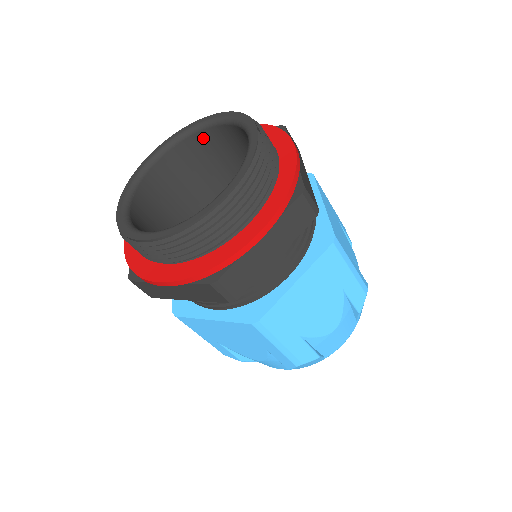
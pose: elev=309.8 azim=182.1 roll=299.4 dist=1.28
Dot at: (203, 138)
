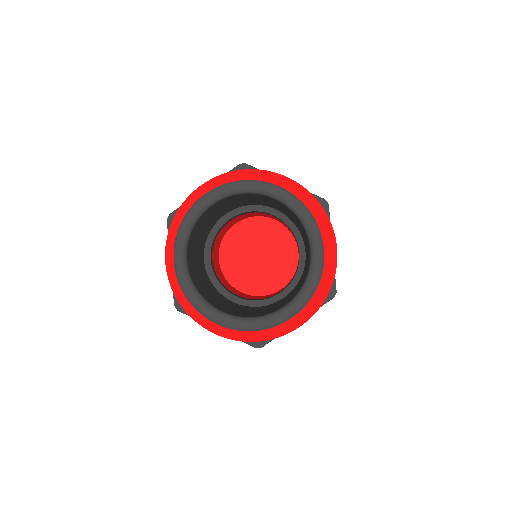
Dot at: (257, 195)
